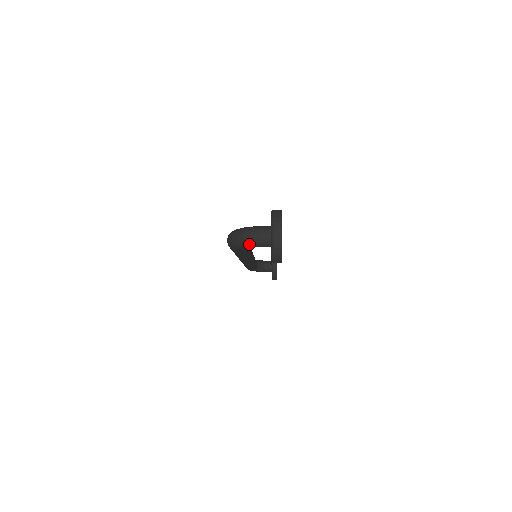
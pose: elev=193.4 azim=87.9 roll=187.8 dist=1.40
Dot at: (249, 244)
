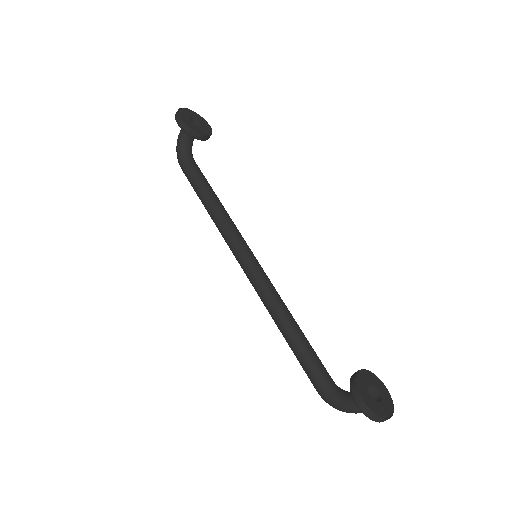
Dot at: (178, 138)
